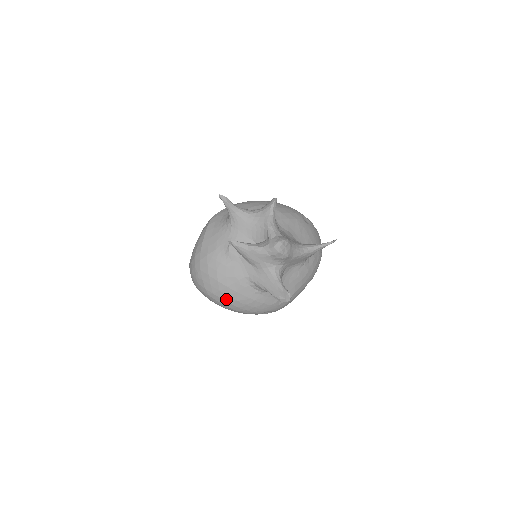
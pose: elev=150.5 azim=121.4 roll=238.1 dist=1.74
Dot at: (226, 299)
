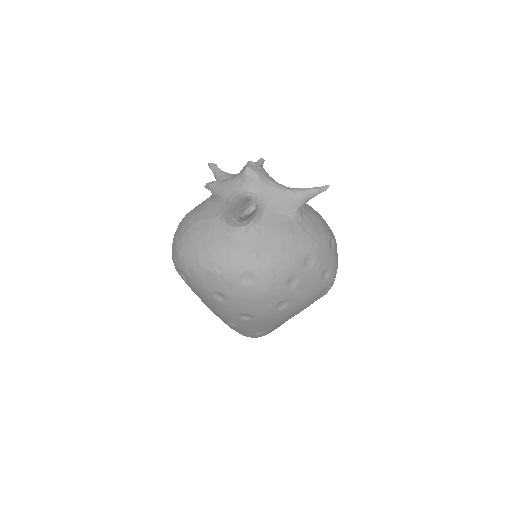
Dot at: (194, 249)
